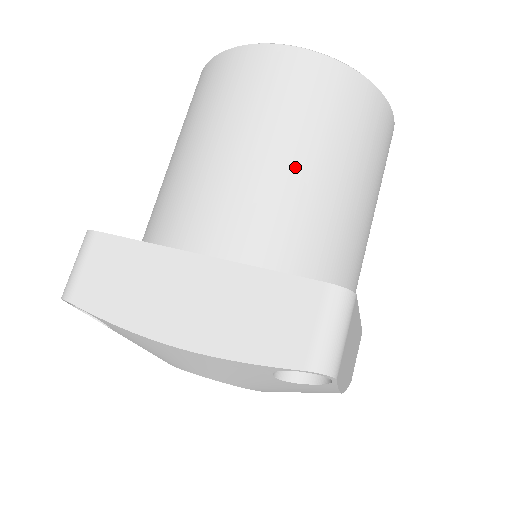
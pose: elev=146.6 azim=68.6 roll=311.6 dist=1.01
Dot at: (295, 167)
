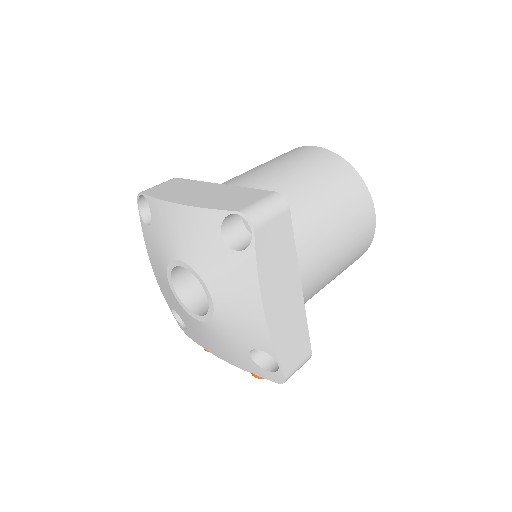
Dot at: (292, 177)
